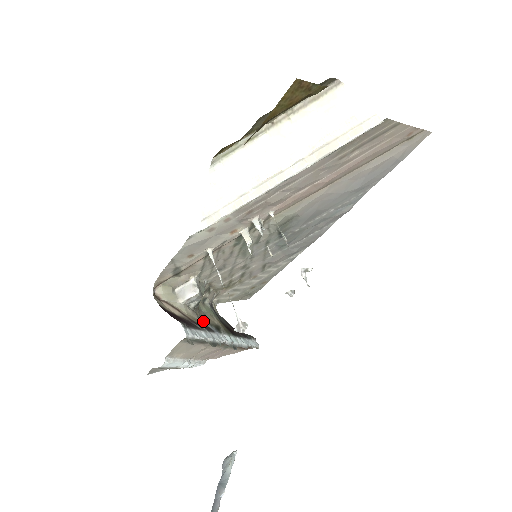
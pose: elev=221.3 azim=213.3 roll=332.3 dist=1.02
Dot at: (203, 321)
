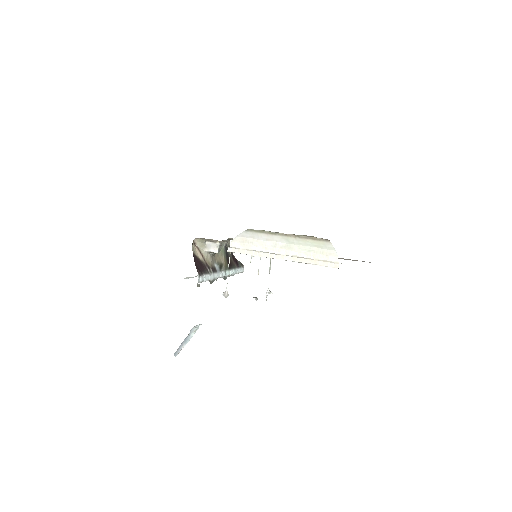
Dot at: (214, 262)
